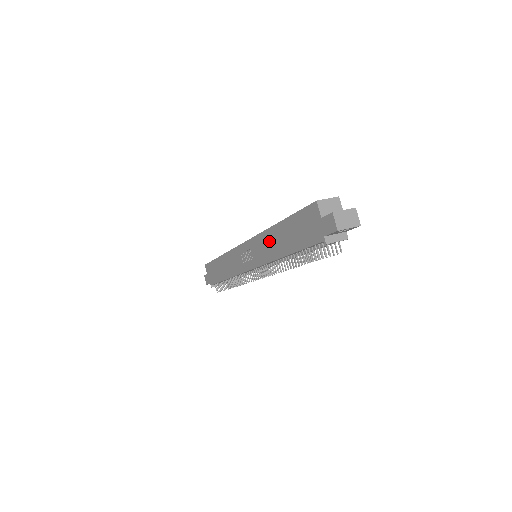
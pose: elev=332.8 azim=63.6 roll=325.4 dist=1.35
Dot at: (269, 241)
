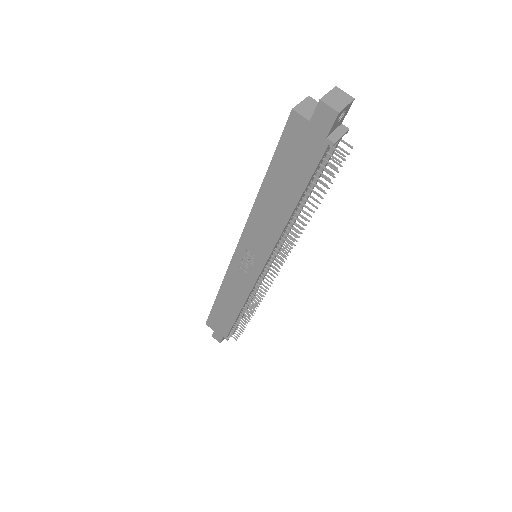
Dot at: (263, 216)
